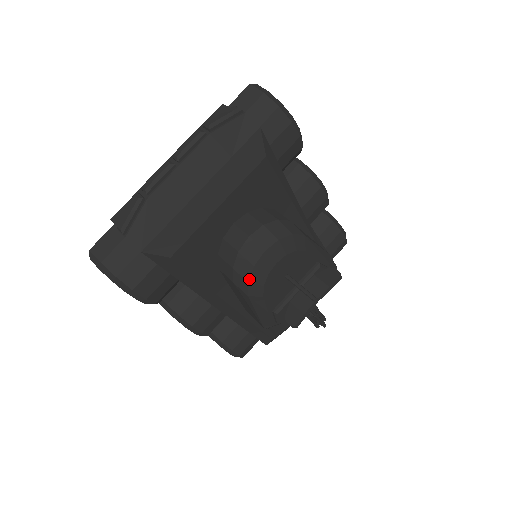
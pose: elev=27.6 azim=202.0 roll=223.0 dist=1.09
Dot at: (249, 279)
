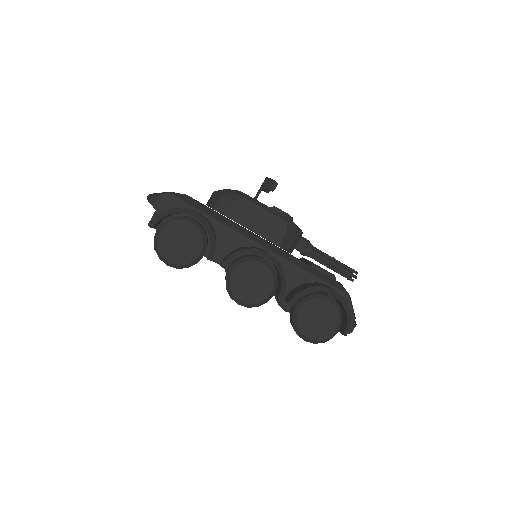
Dot at: (233, 192)
